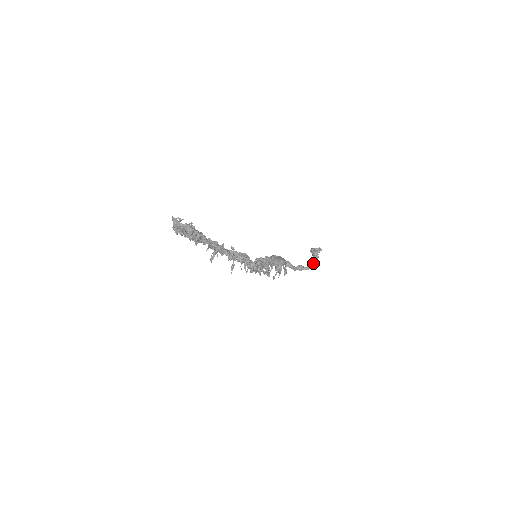
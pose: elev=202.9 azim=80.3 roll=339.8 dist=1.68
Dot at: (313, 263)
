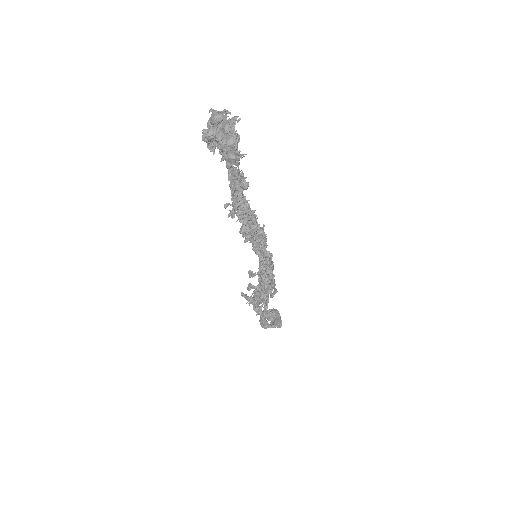
Dot at: (279, 320)
